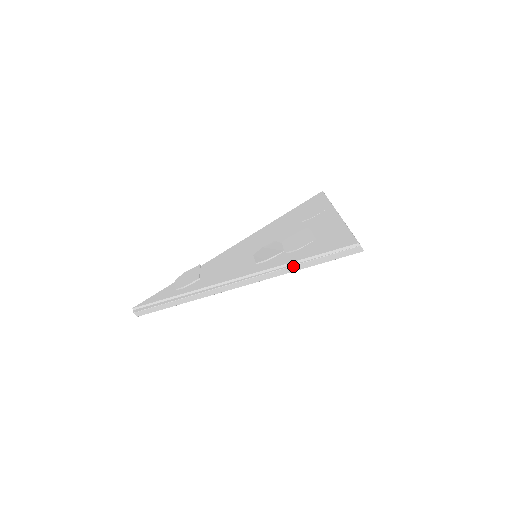
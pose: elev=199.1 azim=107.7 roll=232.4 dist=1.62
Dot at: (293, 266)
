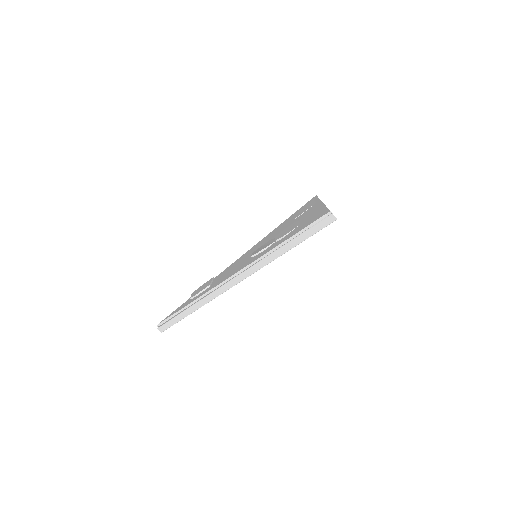
Dot at: (279, 249)
